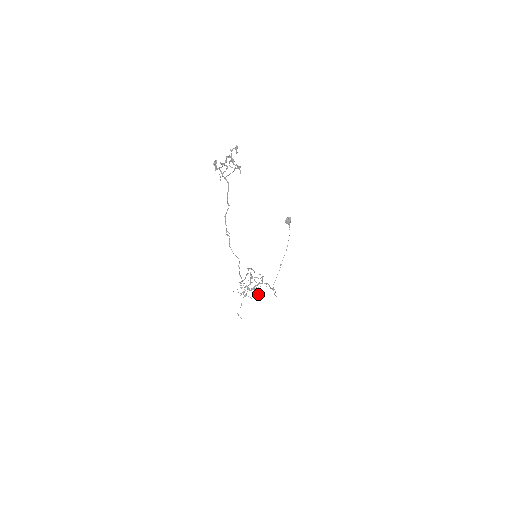
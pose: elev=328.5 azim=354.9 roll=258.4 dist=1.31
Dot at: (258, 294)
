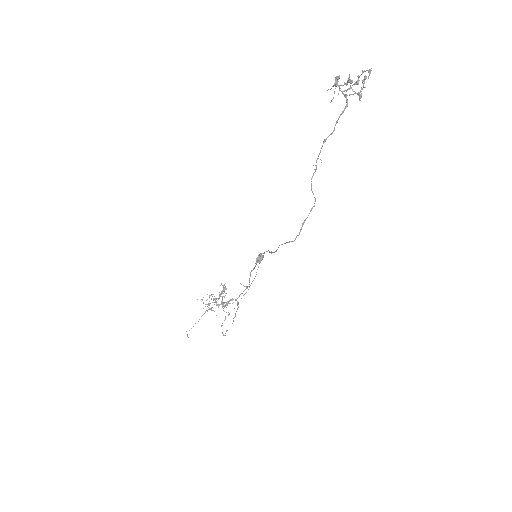
Dot at: occluded
